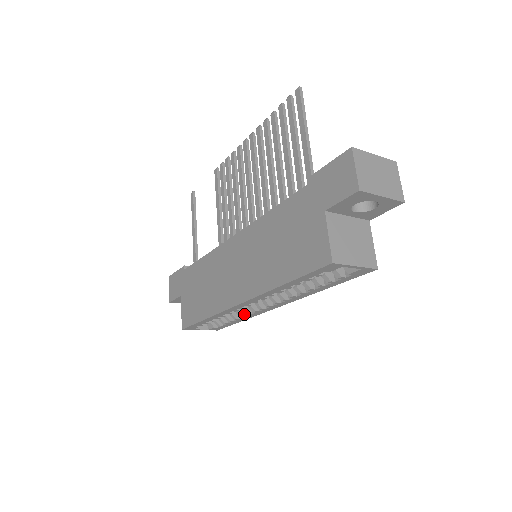
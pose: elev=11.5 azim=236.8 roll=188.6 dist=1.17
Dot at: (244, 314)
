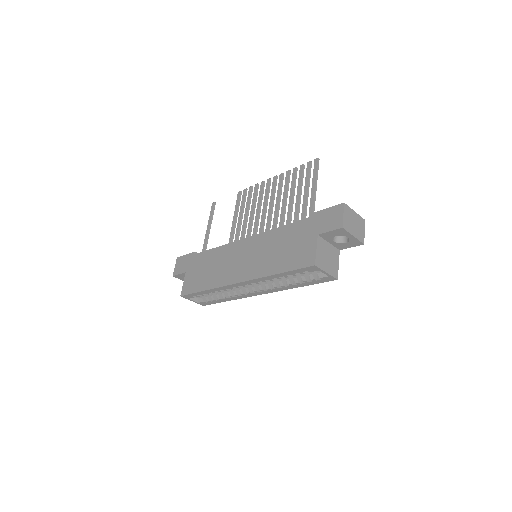
Dot at: (233, 295)
